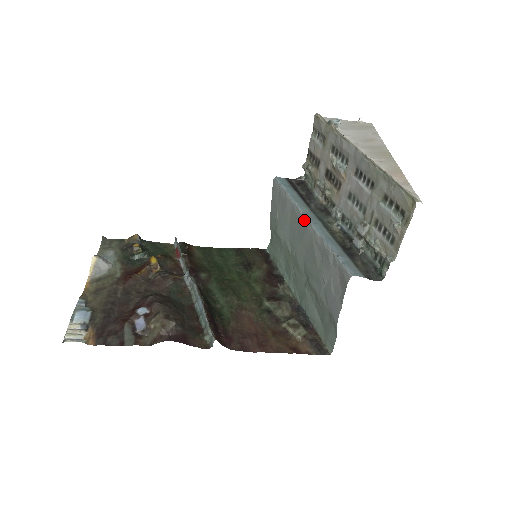
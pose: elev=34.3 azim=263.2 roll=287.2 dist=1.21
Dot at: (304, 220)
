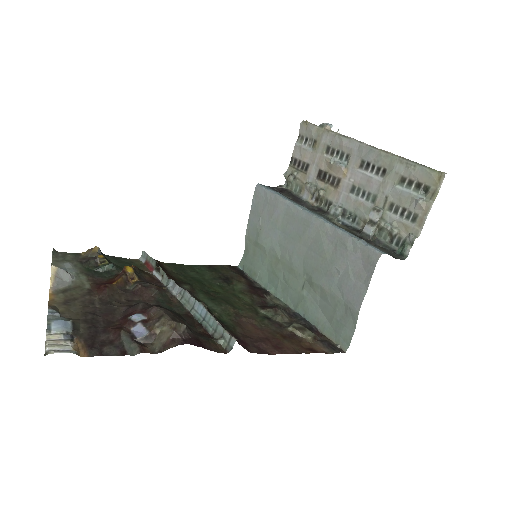
Dot at: (306, 216)
